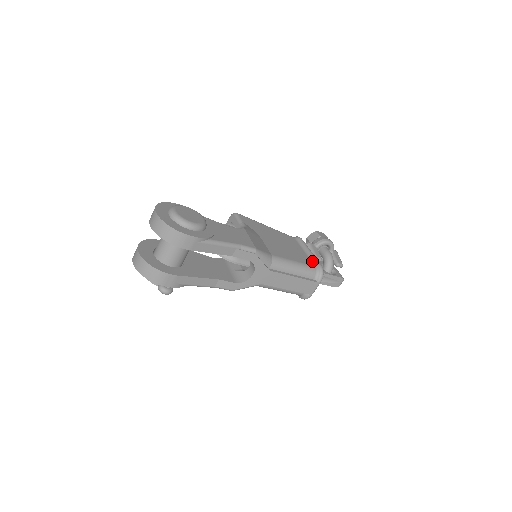
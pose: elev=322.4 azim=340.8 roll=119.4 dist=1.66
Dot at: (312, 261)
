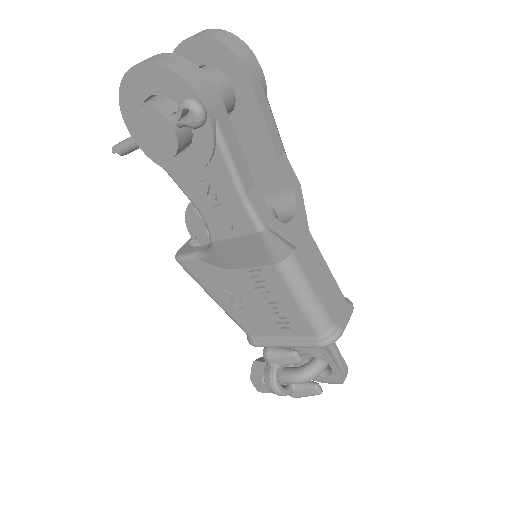
Dot at: occluded
